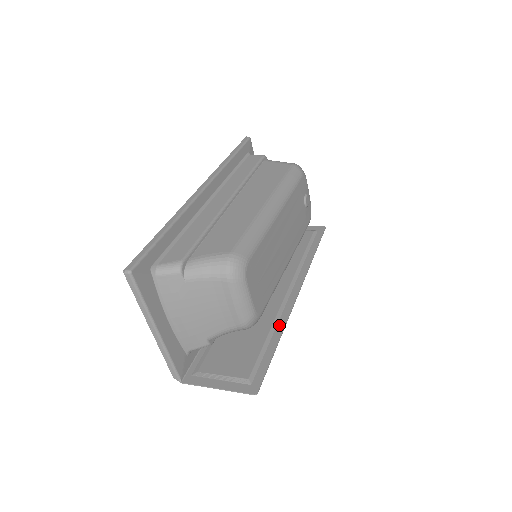
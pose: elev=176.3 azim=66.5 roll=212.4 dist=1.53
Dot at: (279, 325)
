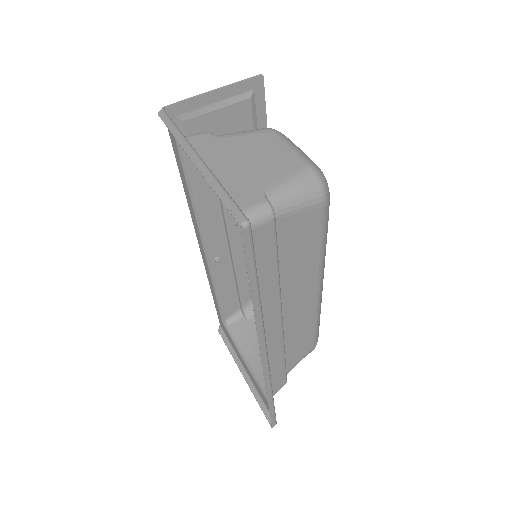
Dot at: occluded
